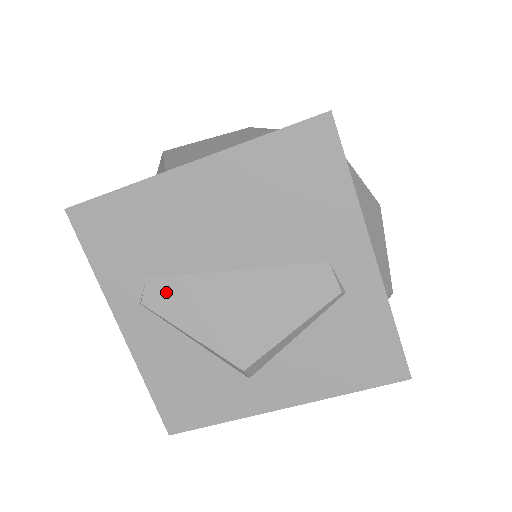
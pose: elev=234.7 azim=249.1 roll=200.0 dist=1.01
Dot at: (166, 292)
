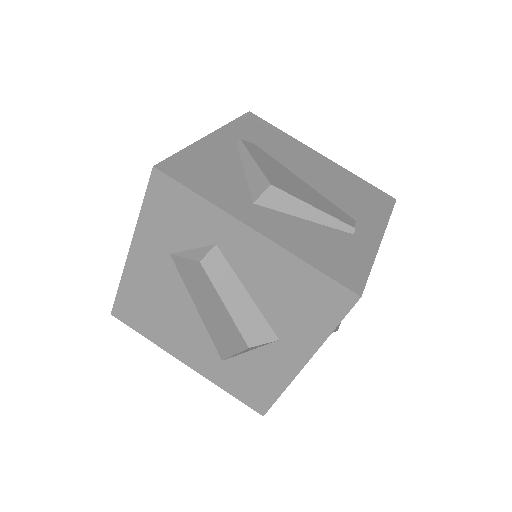
Dot at: (259, 151)
